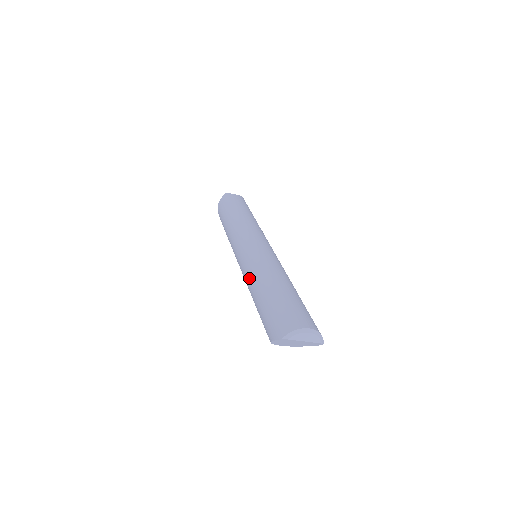
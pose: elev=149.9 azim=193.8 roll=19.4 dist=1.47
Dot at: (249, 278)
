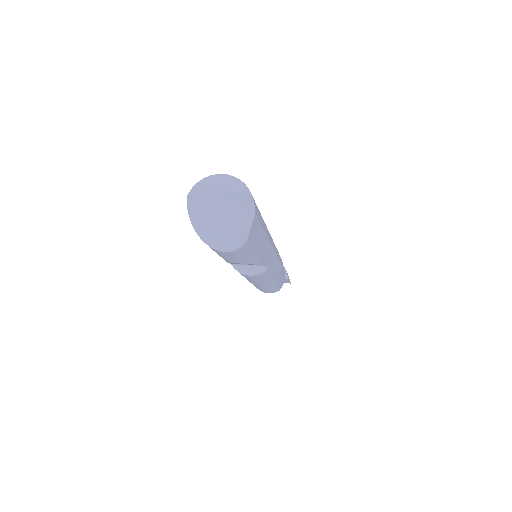
Dot at: occluded
